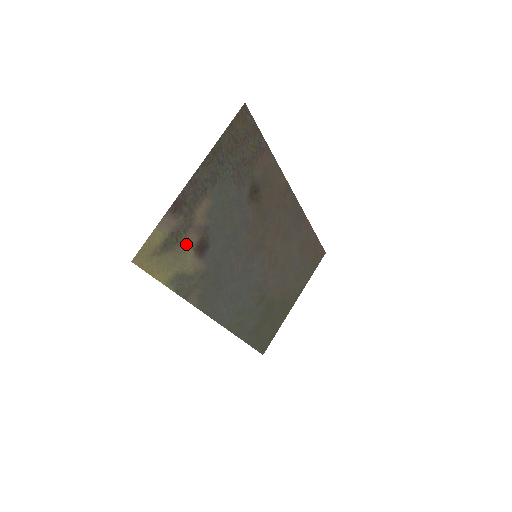
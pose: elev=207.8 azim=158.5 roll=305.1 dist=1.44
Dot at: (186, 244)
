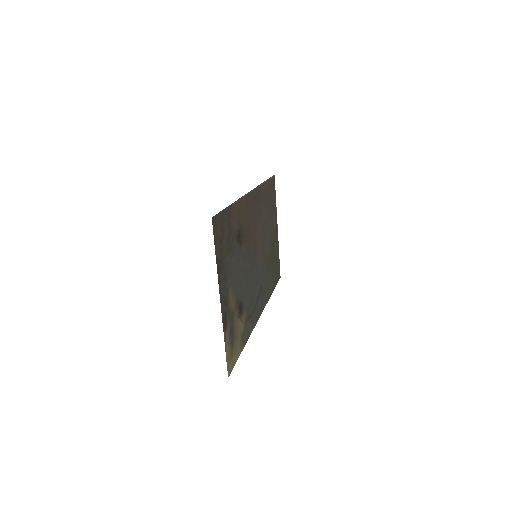
Dot at: (236, 324)
